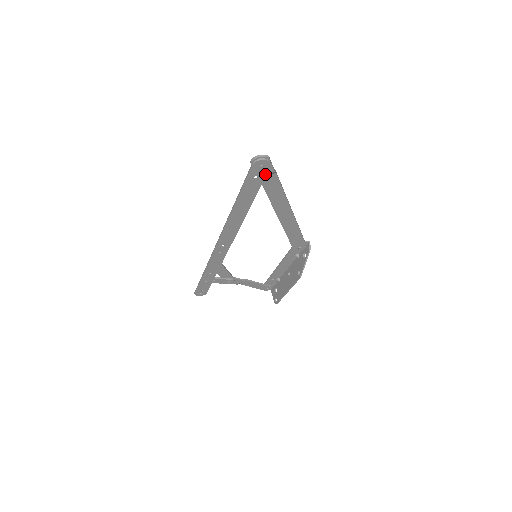
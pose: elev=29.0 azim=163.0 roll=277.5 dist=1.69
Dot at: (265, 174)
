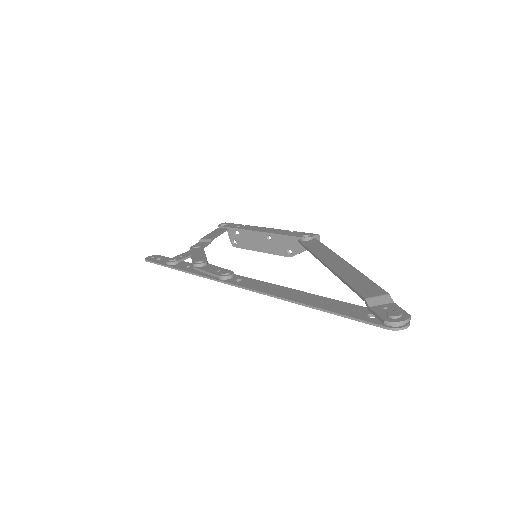
Dot at: occluded
